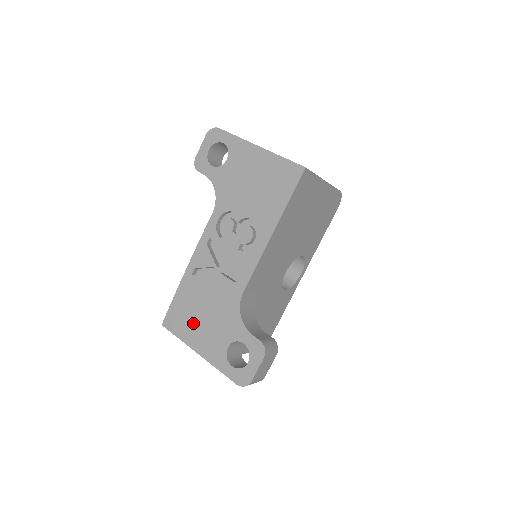
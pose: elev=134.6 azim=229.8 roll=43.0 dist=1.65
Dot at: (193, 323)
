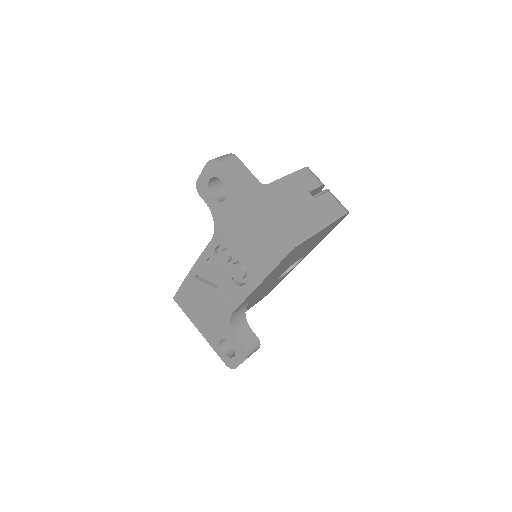
Dot at: (196, 311)
